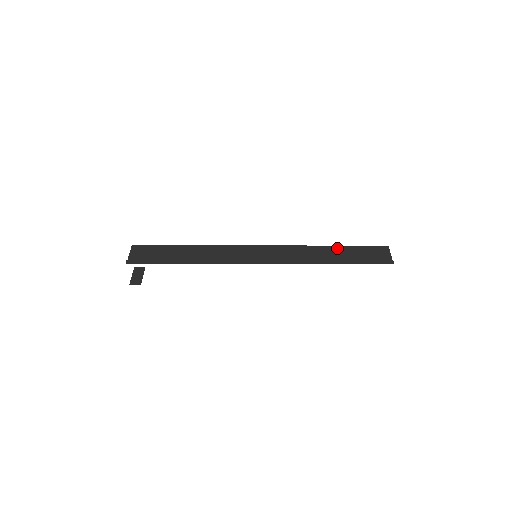
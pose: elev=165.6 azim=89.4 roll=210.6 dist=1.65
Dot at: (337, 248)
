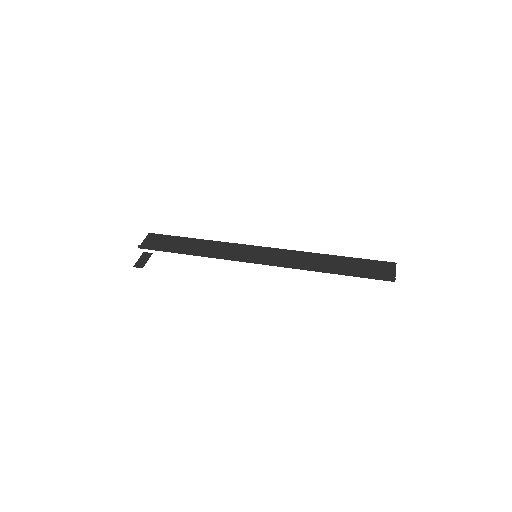
Dot at: (340, 258)
